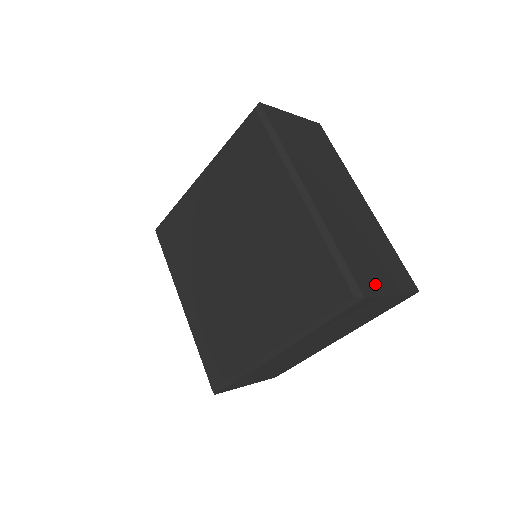
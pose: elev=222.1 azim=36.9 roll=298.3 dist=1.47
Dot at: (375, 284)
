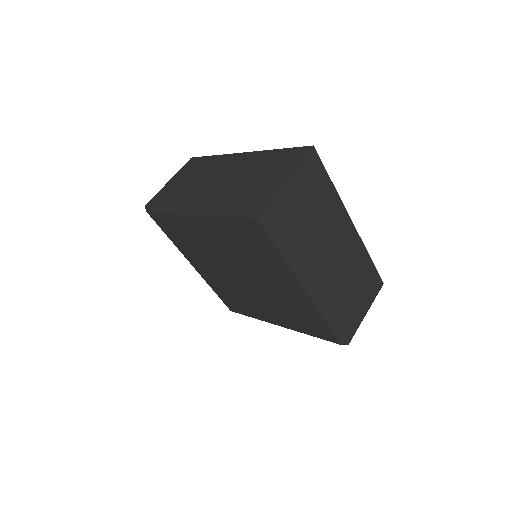
Dot at: (355, 322)
